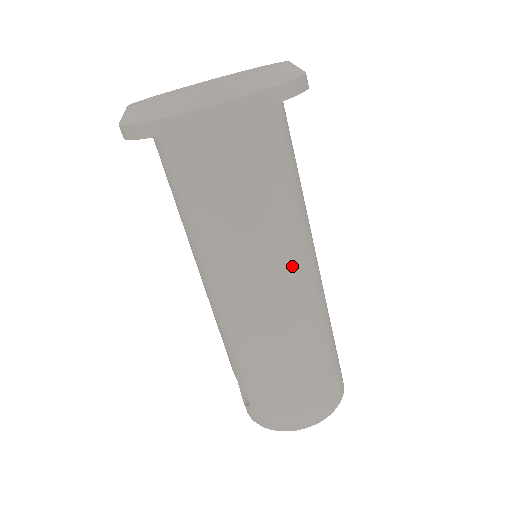
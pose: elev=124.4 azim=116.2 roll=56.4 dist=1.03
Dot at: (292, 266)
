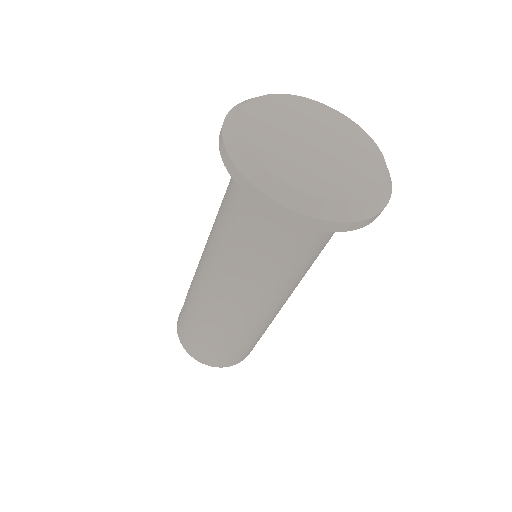
Dot at: (255, 296)
